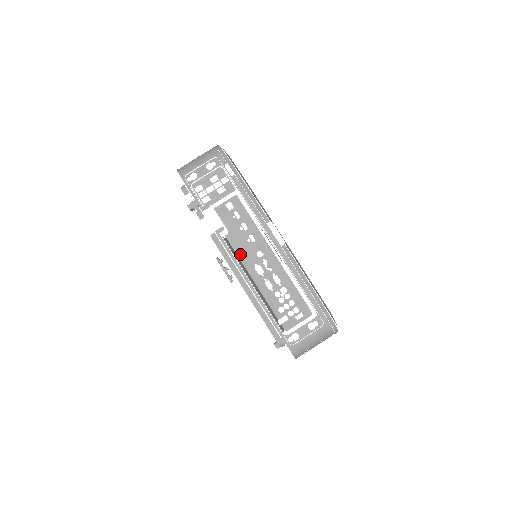
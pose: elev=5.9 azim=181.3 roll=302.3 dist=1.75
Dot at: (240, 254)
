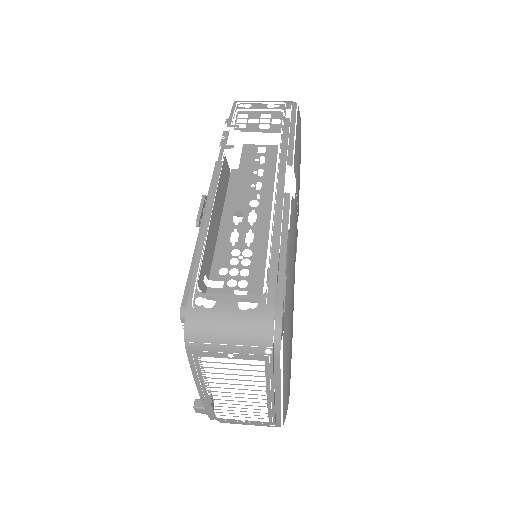
Dot at: (231, 192)
